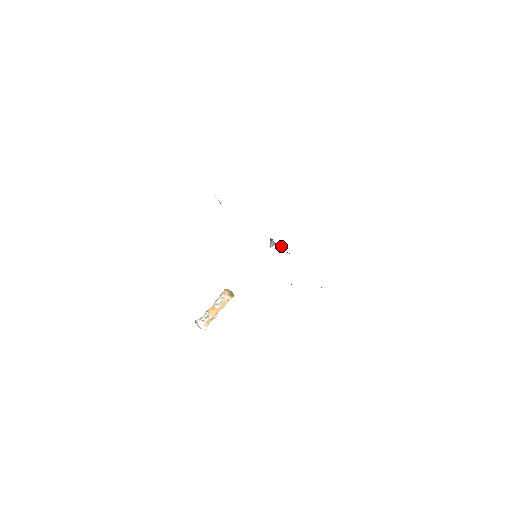
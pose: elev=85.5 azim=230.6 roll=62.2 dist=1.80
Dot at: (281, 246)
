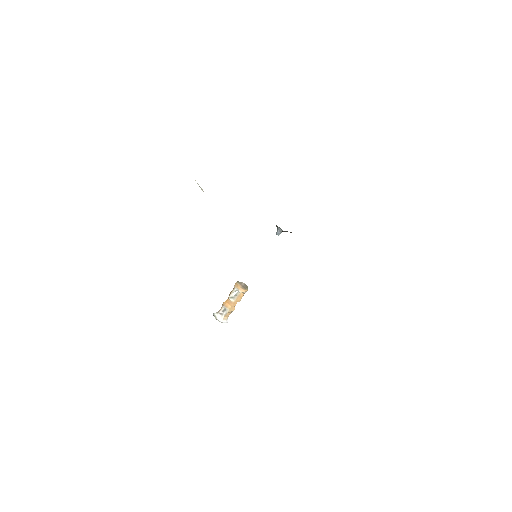
Dot at: (291, 232)
